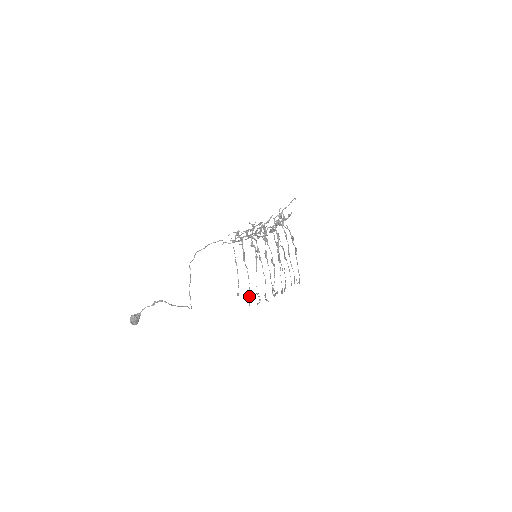
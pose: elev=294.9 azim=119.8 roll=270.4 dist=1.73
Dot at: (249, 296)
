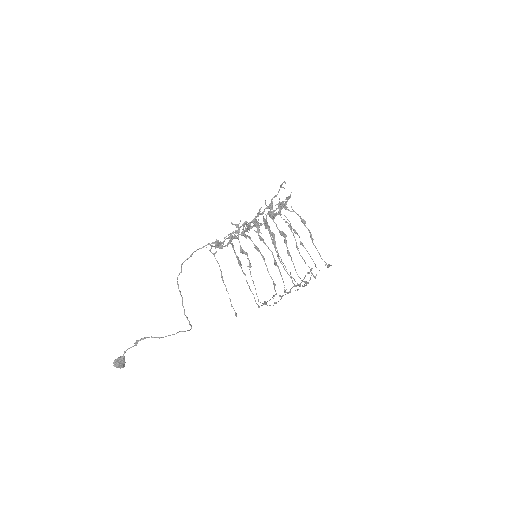
Dot at: occluded
